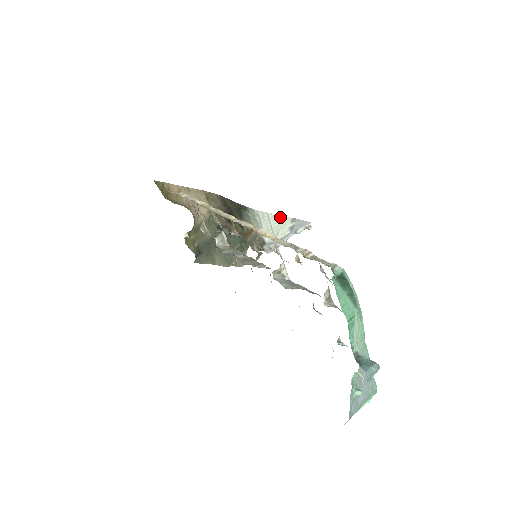
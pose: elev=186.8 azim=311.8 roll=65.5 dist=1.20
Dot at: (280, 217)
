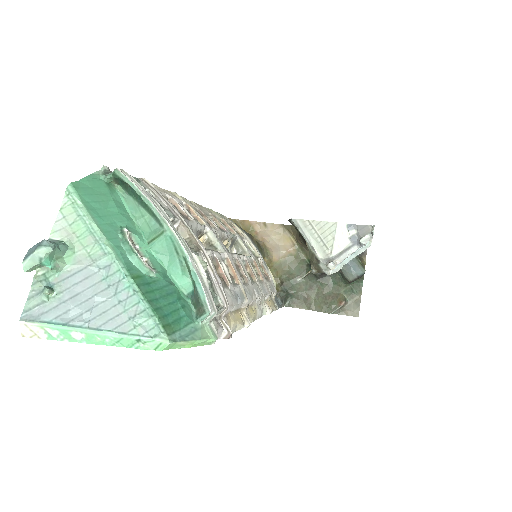
Dot at: (327, 224)
